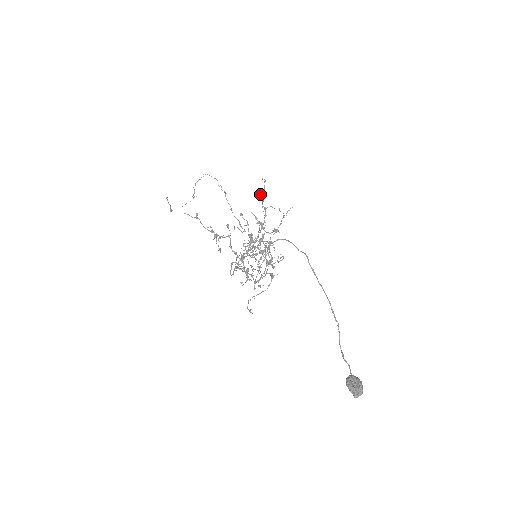
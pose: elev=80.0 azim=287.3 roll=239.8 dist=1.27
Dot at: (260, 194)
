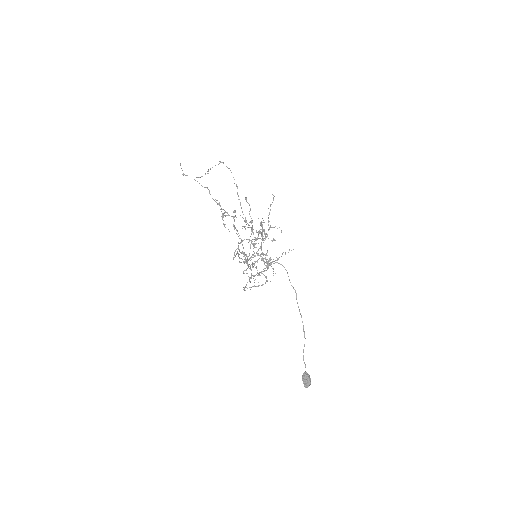
Dot at: occluded
